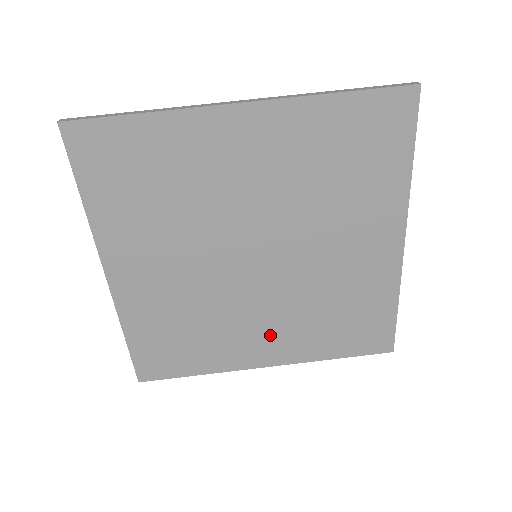
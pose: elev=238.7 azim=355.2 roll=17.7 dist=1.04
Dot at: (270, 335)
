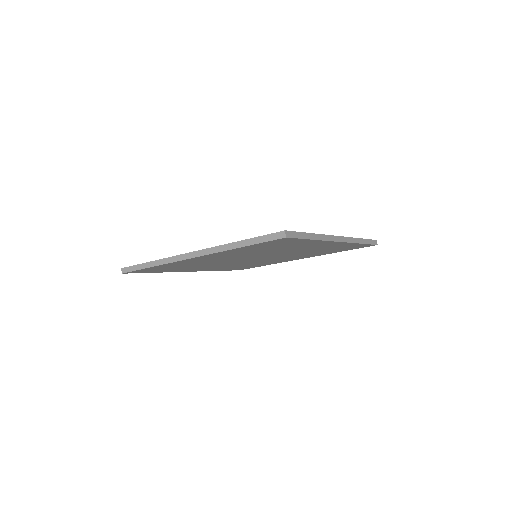
Dot at: occluded
